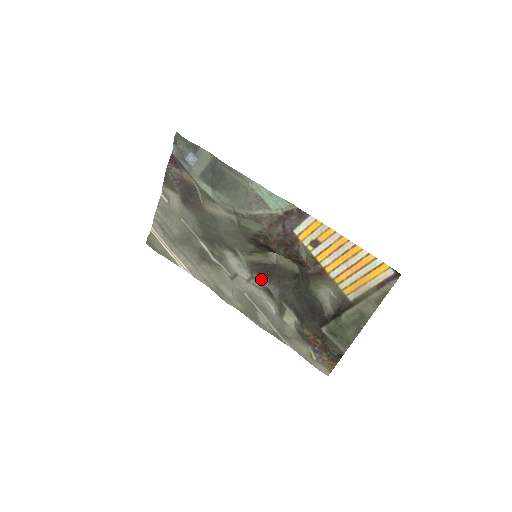
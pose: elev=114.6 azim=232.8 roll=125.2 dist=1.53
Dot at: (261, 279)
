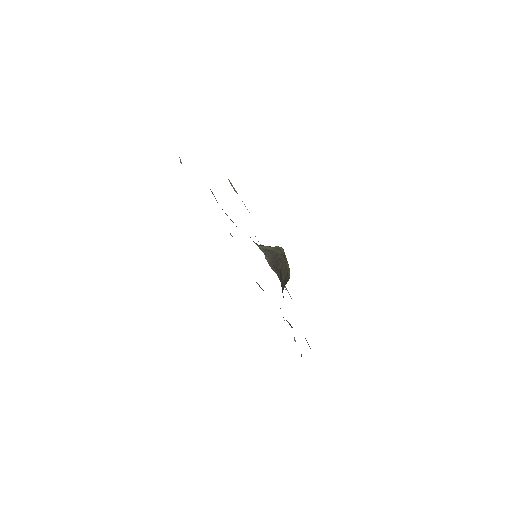
Dot at: (271, 265)
